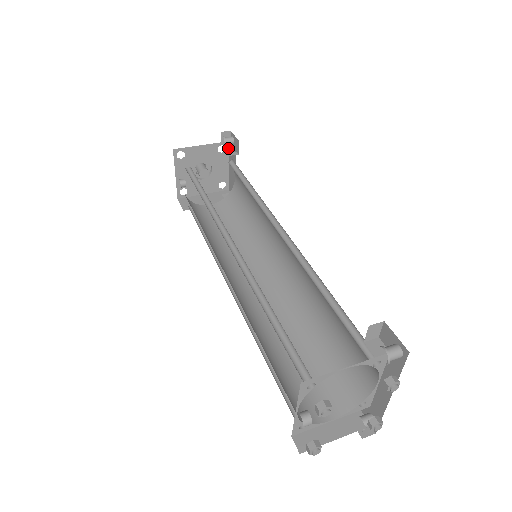
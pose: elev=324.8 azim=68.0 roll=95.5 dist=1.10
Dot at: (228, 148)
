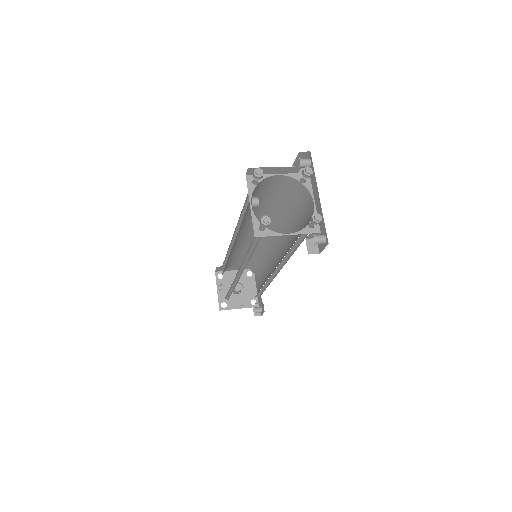
Dot at: (254, 274)
